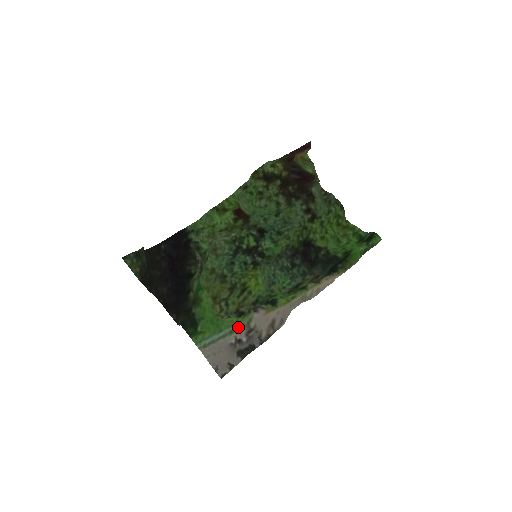
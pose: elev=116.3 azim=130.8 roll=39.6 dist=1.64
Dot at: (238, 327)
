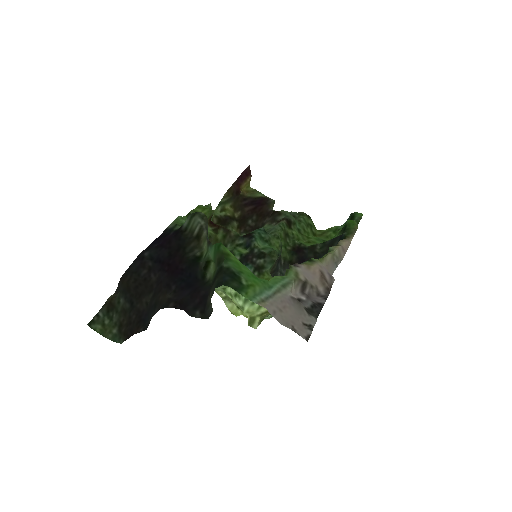
Dot at: (288, 281)
